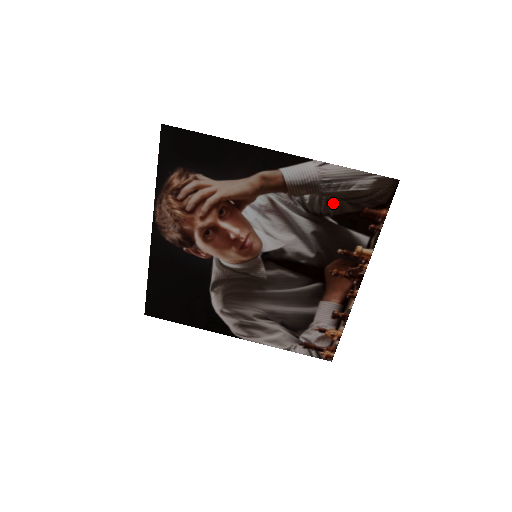
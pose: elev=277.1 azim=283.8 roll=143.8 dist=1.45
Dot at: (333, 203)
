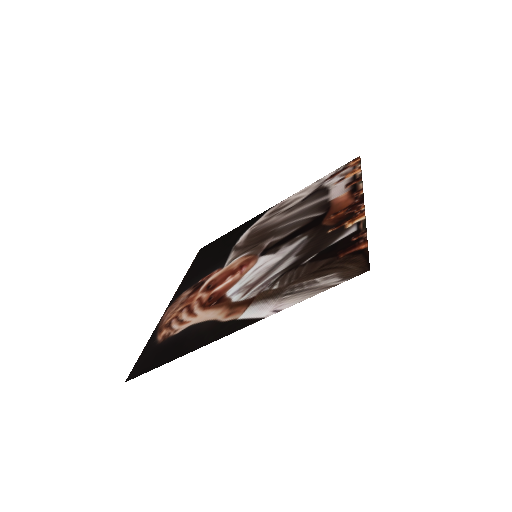
Dot at: (304, 273)
